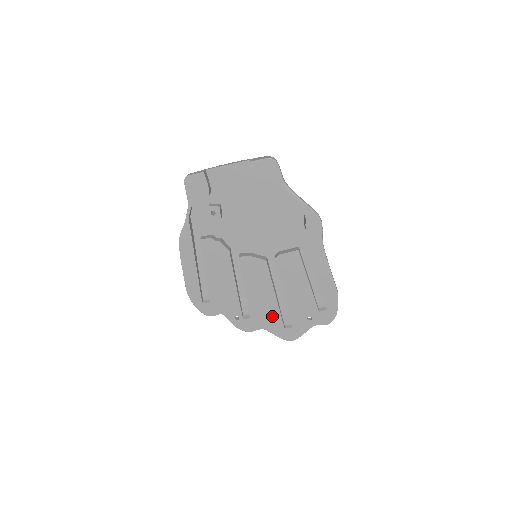
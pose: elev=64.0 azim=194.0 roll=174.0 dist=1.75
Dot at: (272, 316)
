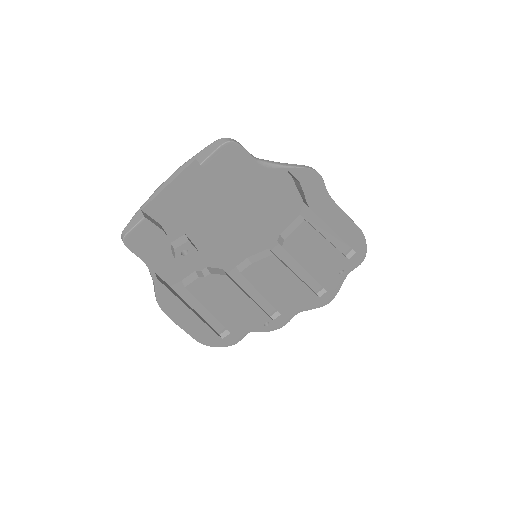
Dot at: (302, 297)
